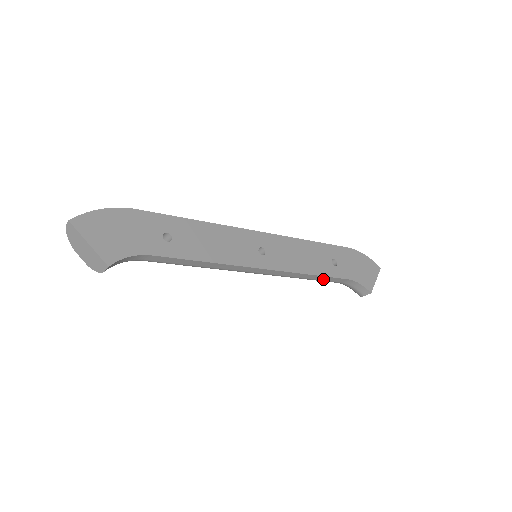
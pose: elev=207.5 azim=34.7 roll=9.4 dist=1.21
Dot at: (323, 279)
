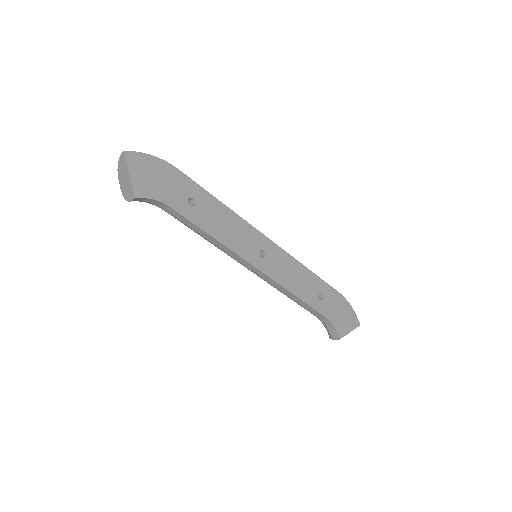
Dot at: (304, 305)
